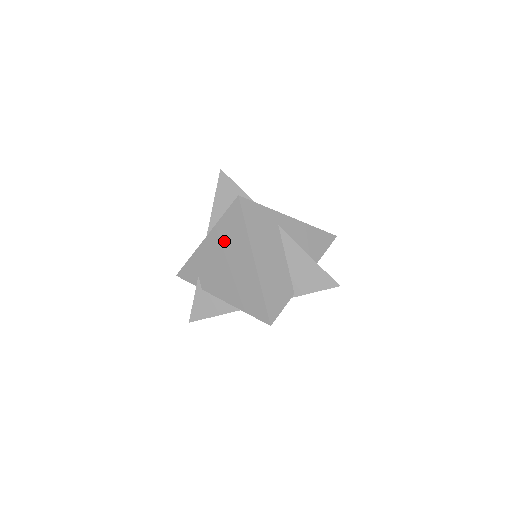
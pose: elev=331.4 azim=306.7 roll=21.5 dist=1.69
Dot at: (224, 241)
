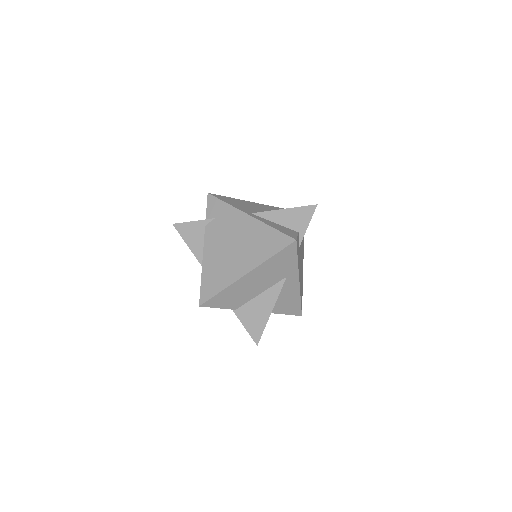
Dot at: (253, 237)
